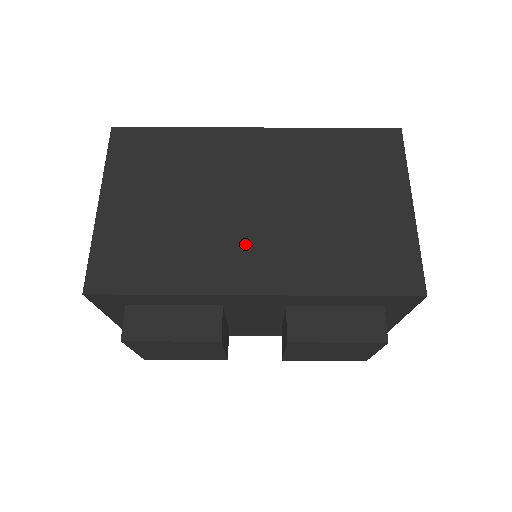
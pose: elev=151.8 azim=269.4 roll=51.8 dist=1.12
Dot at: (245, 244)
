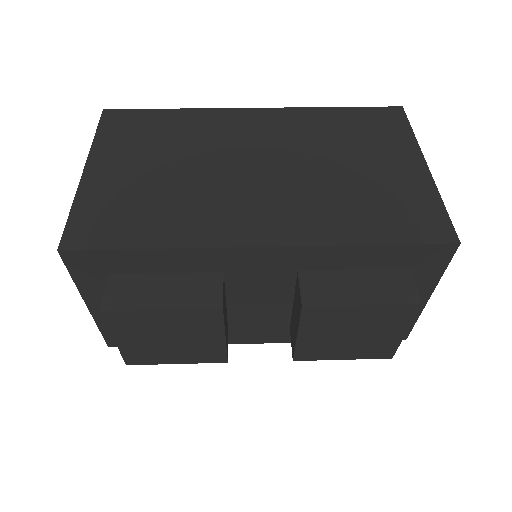
Dot at: (248, 201)
